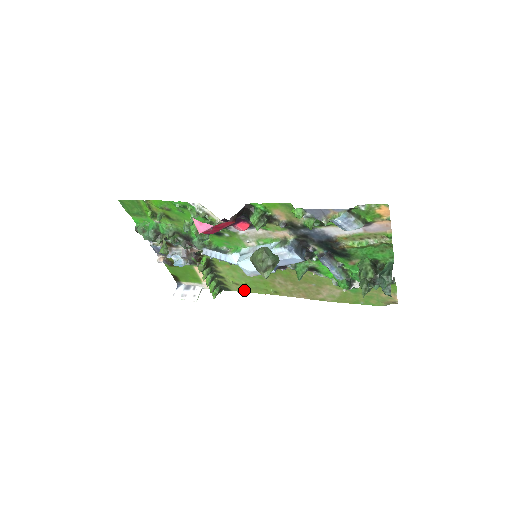
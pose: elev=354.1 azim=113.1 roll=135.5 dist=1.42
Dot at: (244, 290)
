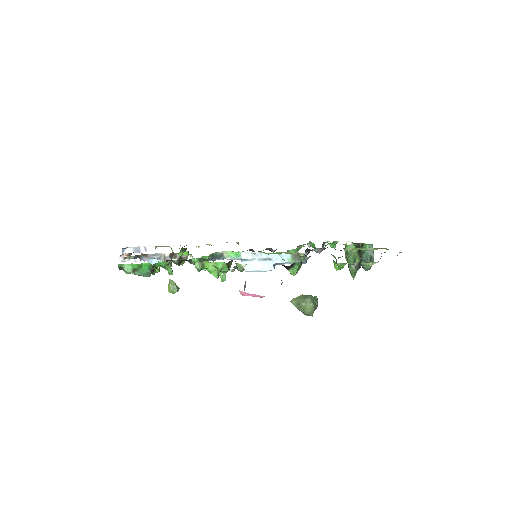
Dot at: (206, 244)
